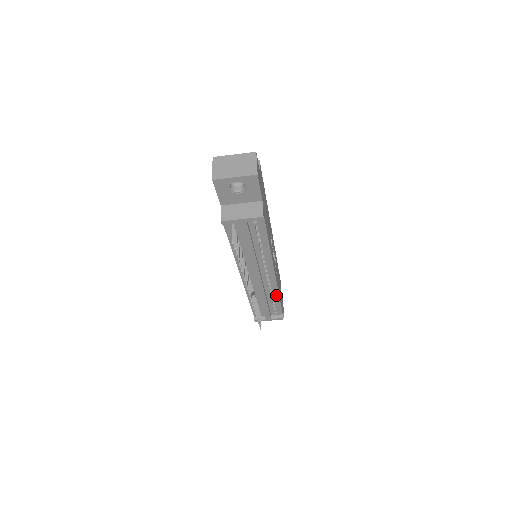
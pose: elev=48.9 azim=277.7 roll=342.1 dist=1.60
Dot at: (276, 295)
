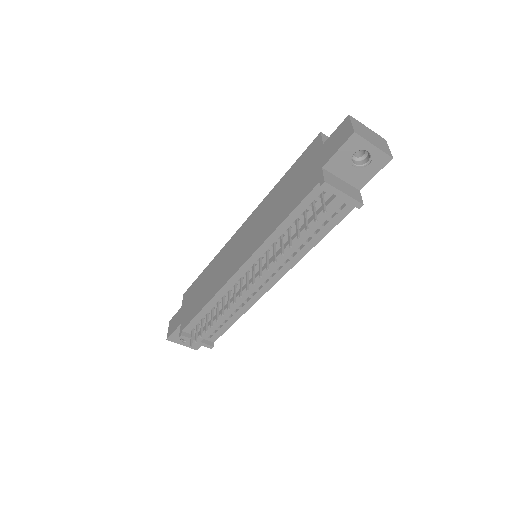
Dot at: (240, 313)
